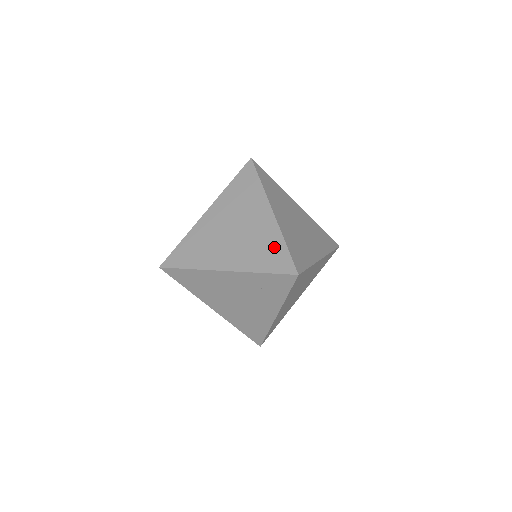
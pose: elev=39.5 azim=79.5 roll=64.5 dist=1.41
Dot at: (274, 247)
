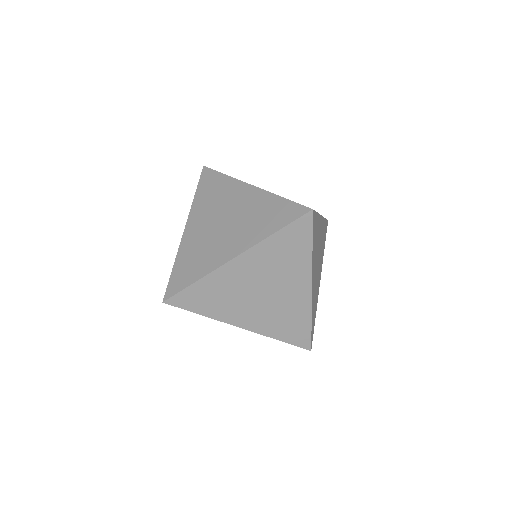
Dot at: (299, 323)
